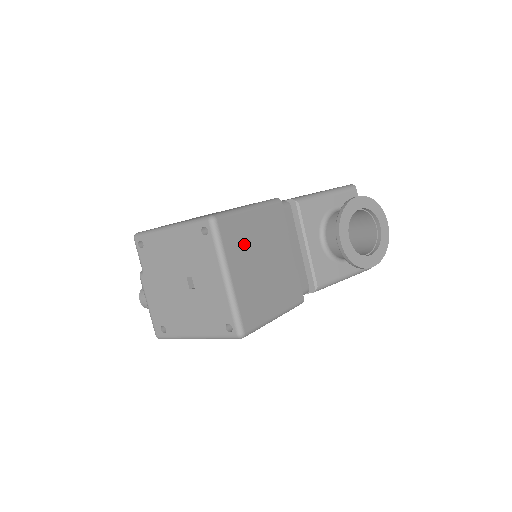
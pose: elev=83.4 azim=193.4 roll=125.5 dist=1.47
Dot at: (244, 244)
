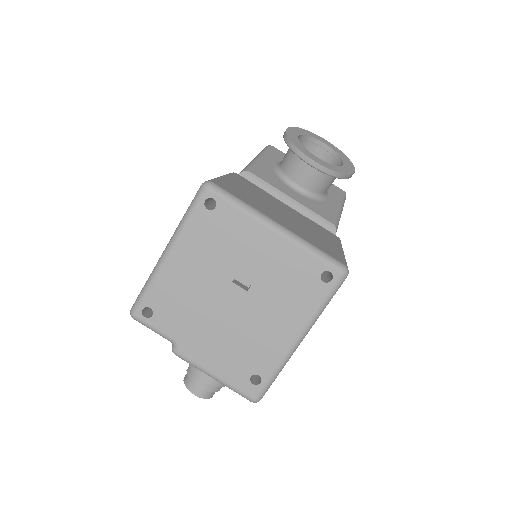
Dot at: (253, 200)
